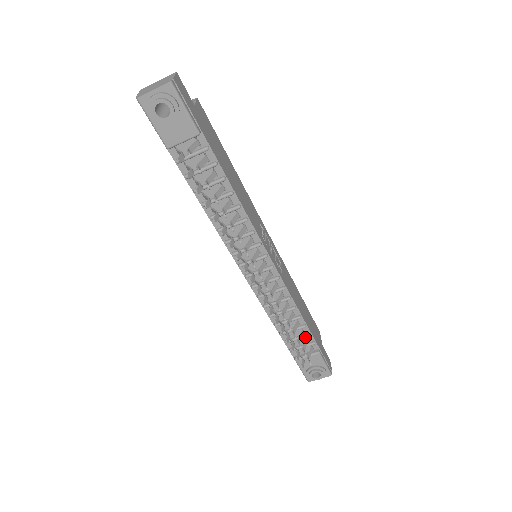
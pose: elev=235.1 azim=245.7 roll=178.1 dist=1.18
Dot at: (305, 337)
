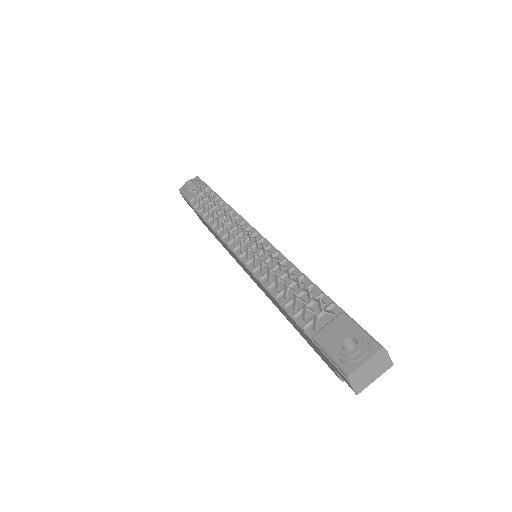
Dot at: (316, 298)
